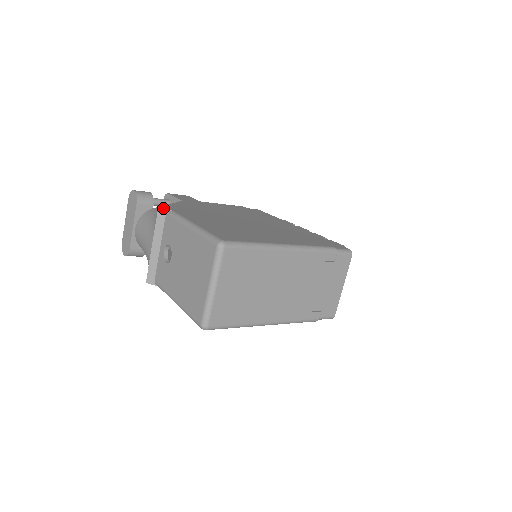
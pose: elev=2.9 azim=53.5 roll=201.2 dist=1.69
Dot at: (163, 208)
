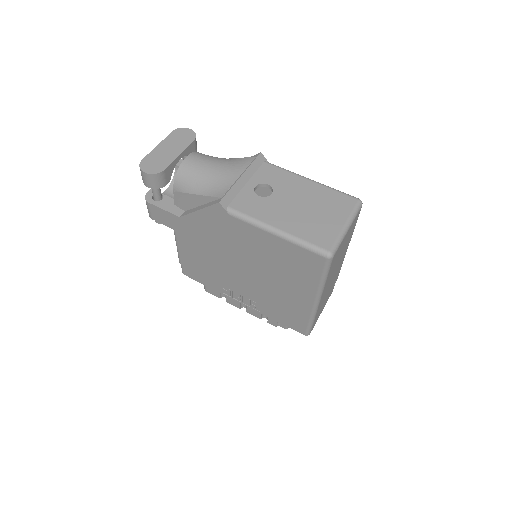
Dot at: occluded
